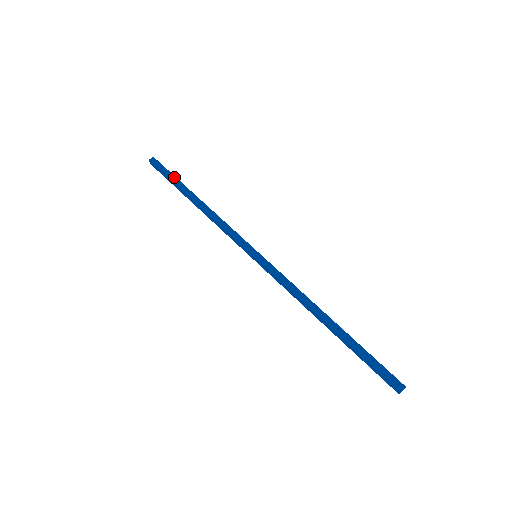
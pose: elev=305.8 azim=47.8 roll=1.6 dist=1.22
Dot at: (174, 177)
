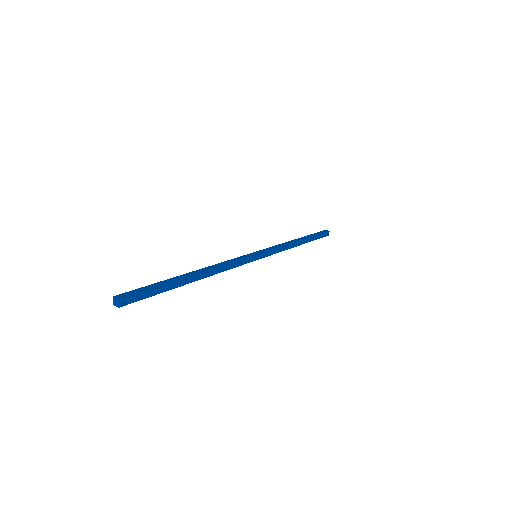
Dot at: (163, 287)
